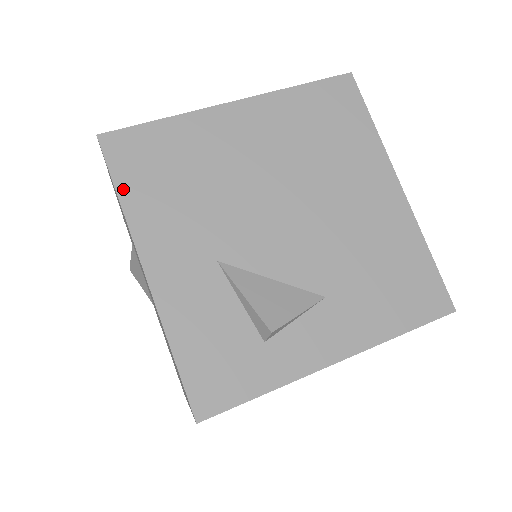
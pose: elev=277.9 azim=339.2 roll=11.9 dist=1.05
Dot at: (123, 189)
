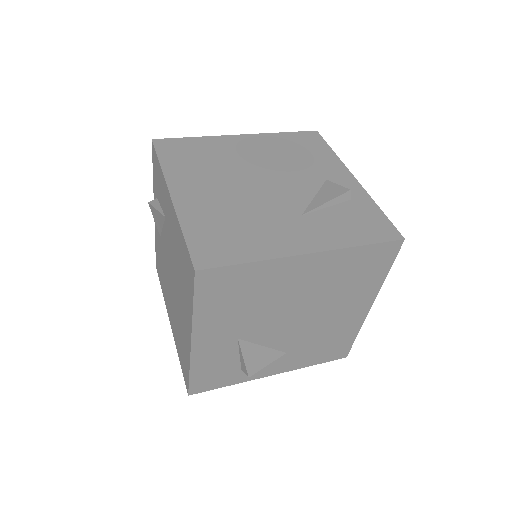
Dot at: (199, 304)
